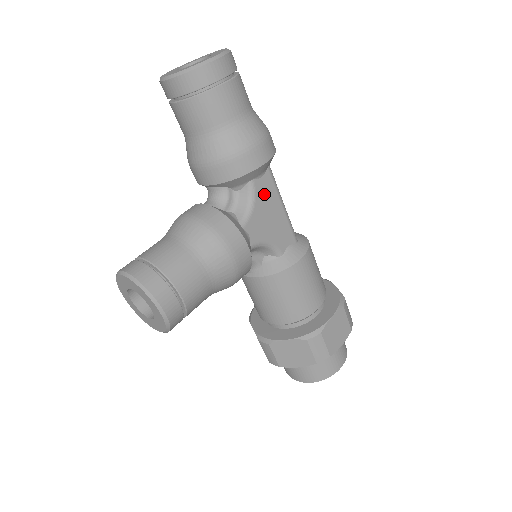
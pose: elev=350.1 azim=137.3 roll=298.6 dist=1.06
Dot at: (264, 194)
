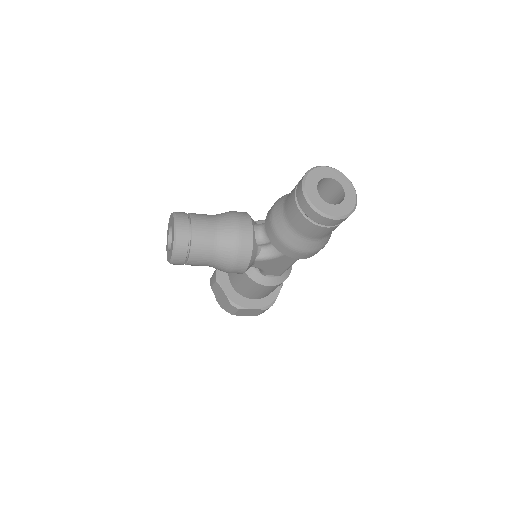
Dot at: (286, 258)
